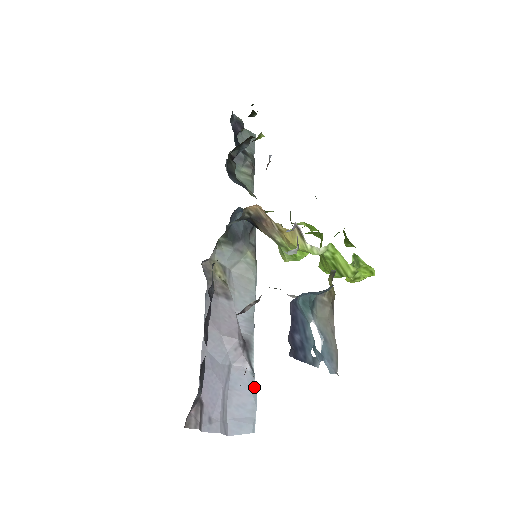
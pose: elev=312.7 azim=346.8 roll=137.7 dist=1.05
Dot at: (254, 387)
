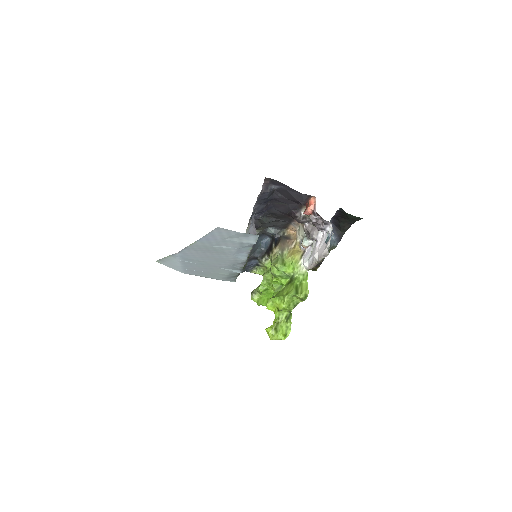
Dot at: (254, 243)
